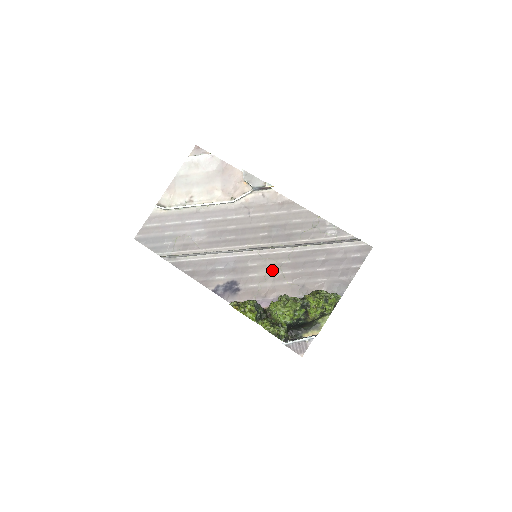
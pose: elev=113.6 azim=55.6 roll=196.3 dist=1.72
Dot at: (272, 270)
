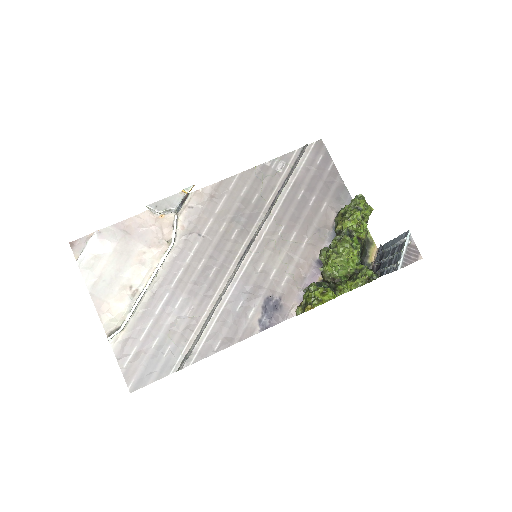
Dot at: (281, 250)
